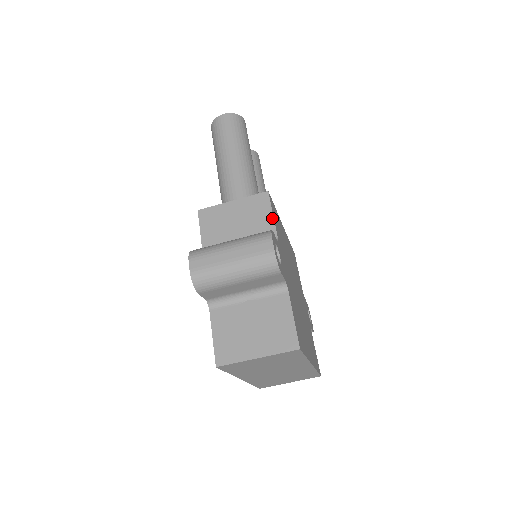
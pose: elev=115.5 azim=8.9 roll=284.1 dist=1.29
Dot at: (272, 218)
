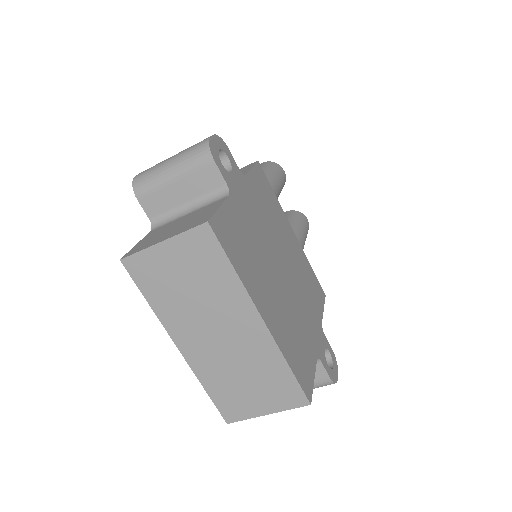
Dot at: (249, 169)
